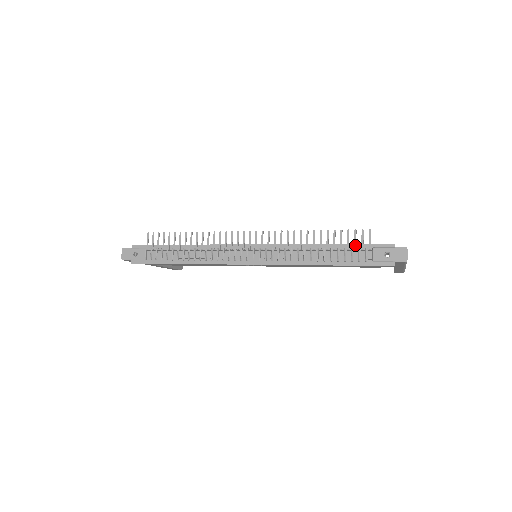
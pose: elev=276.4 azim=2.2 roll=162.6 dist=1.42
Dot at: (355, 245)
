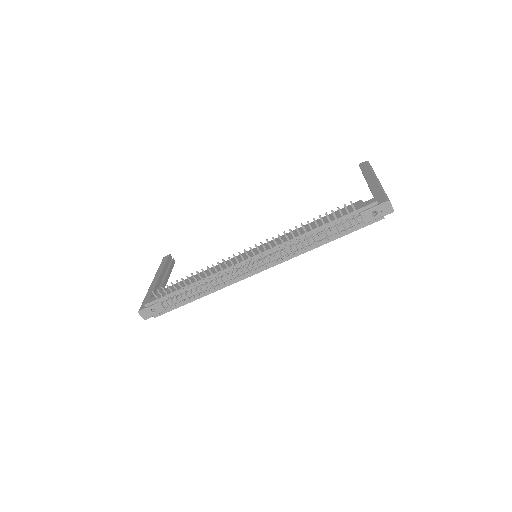
Dot at: (344, 220)
